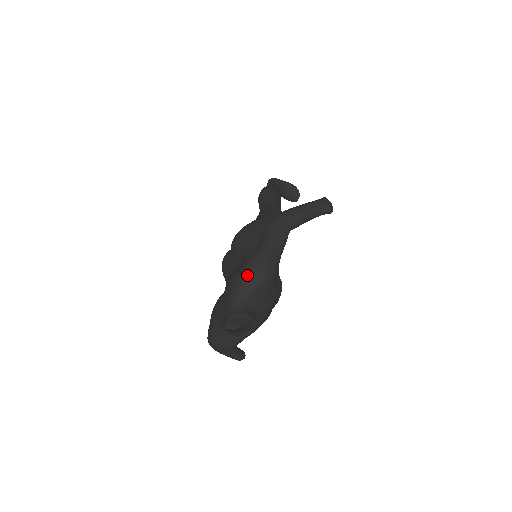
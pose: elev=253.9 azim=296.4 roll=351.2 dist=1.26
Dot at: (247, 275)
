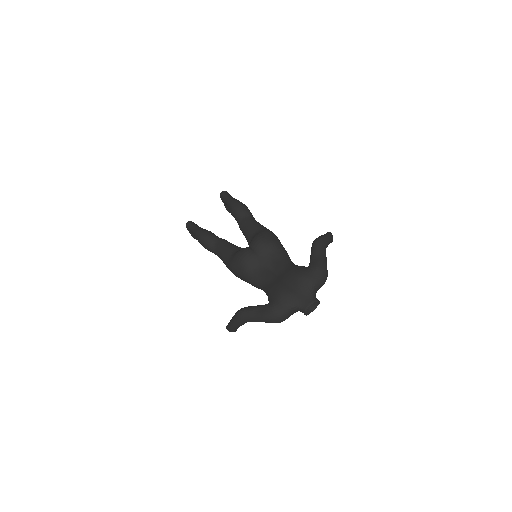
Dot at: (320, 276)
